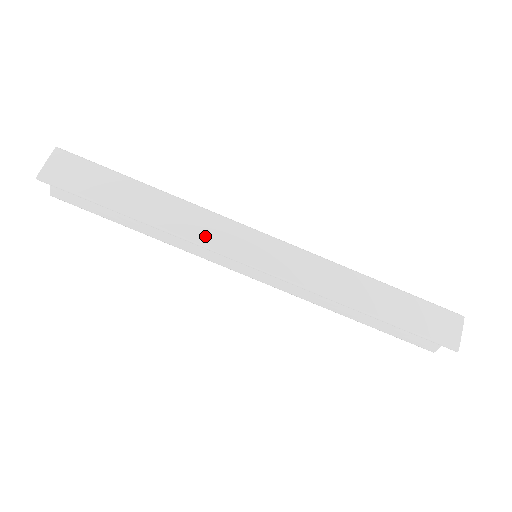
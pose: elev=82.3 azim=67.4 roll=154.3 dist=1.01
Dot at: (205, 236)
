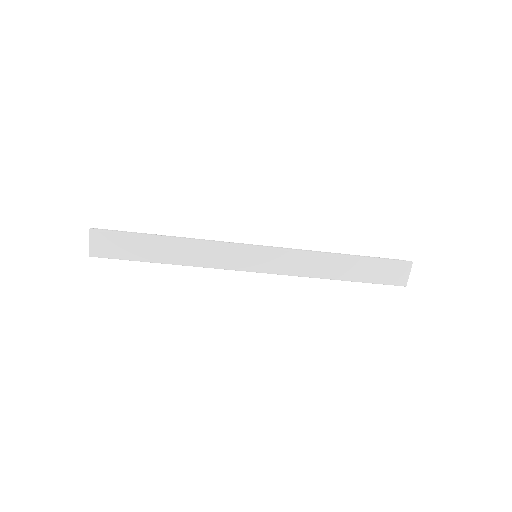
Dot at: (217, 262)
